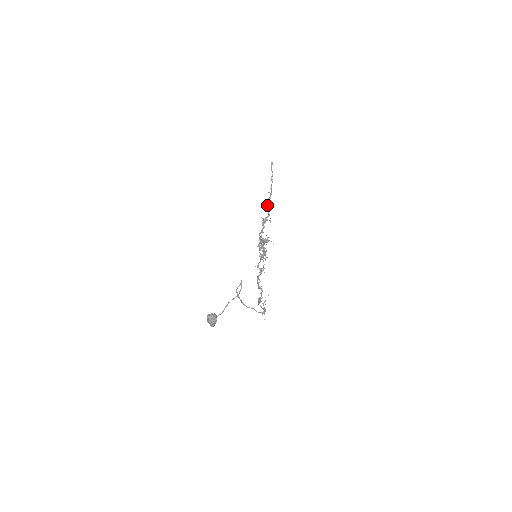
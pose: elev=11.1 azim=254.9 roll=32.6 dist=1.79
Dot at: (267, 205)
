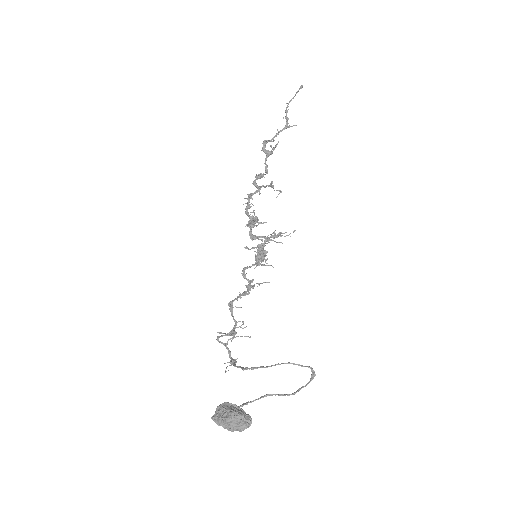
Dot at: (268, 150)
